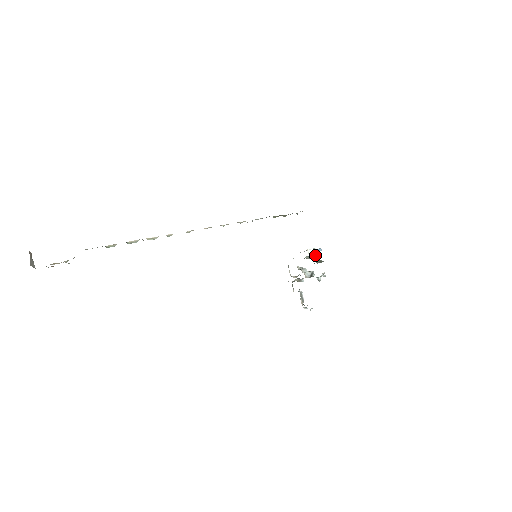
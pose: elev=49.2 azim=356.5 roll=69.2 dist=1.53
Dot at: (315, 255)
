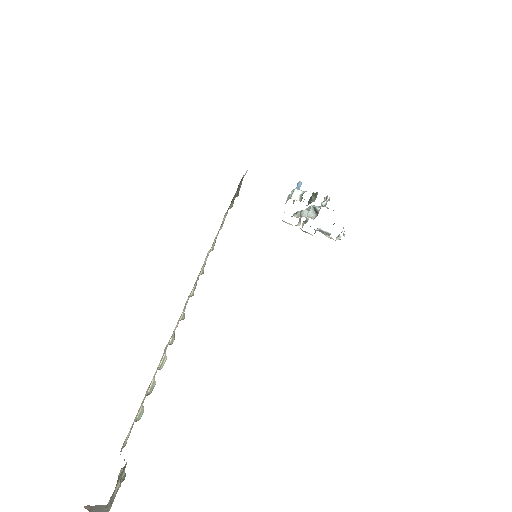
Dot at: (302, 194)
